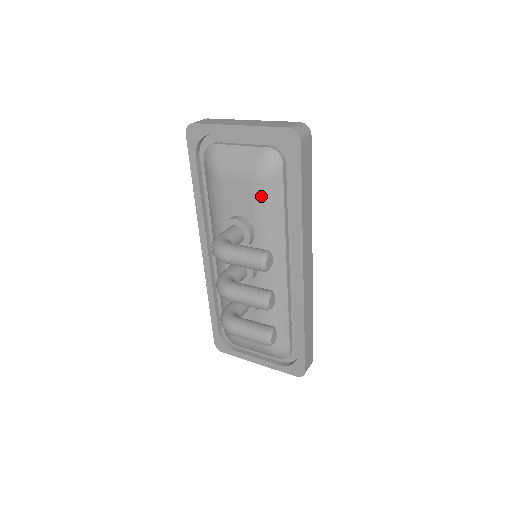
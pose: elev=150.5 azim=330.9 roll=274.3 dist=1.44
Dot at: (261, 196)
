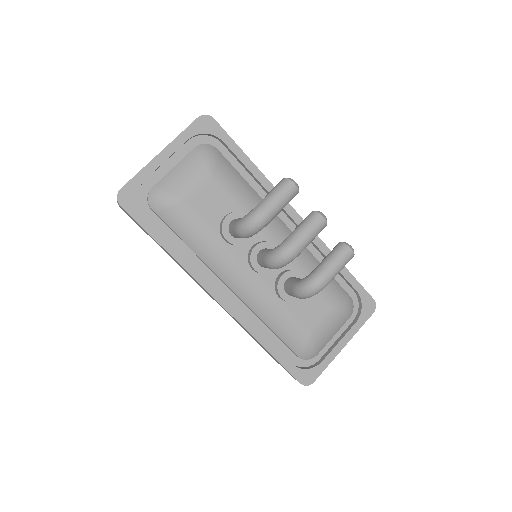
Dot at: (226, 181)
